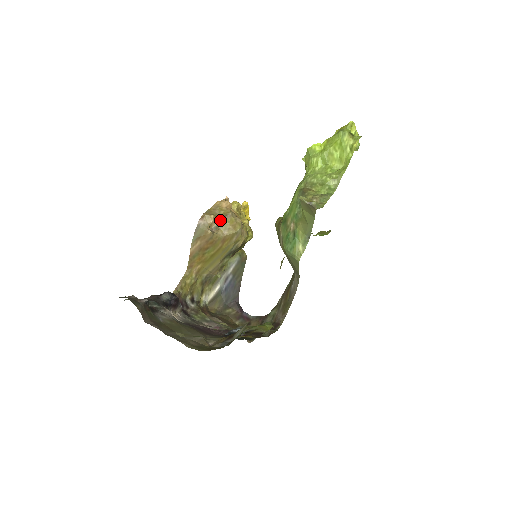
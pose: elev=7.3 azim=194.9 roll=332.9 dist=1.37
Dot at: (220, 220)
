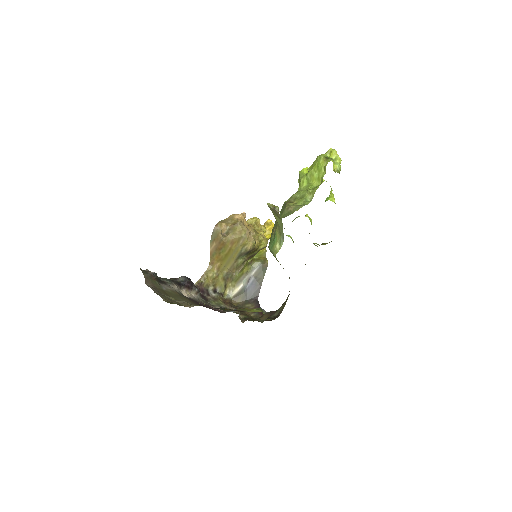
Dot at: (230, 227)
